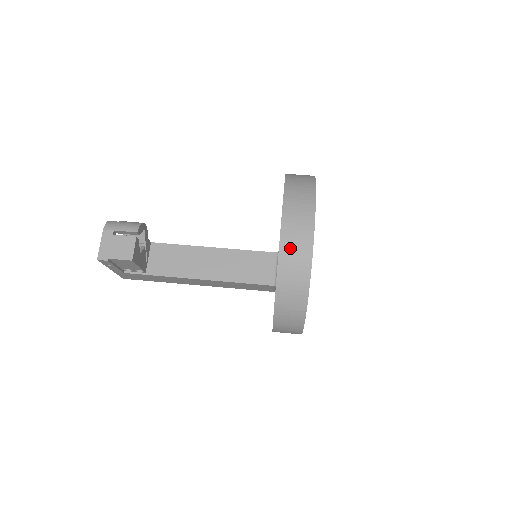
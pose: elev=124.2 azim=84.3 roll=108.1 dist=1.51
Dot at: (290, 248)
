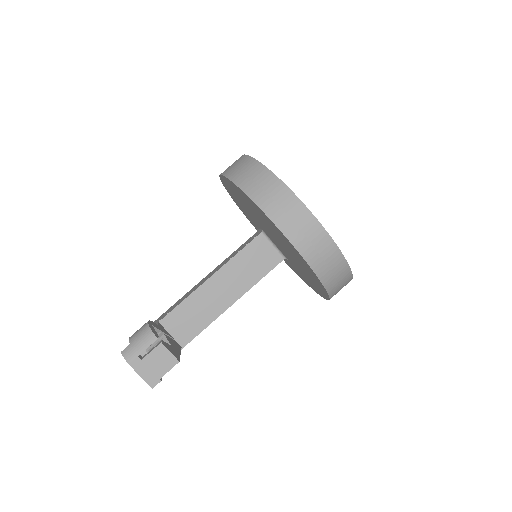
Dot at: (312, 252)
